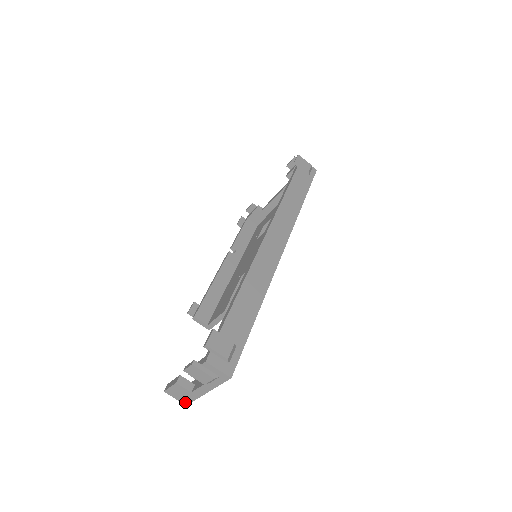
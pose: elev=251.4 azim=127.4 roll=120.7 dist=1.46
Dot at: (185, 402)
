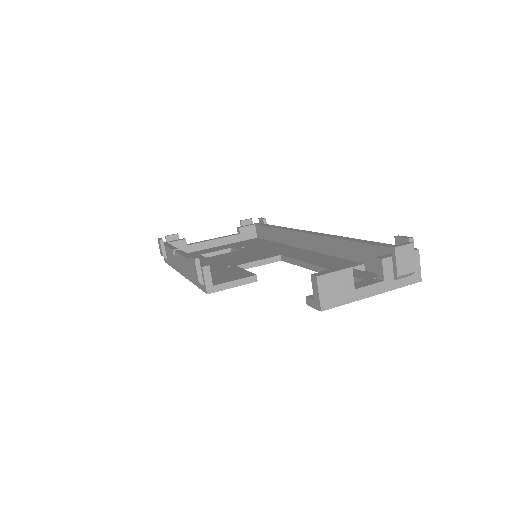
Dot at: (326, 305)
